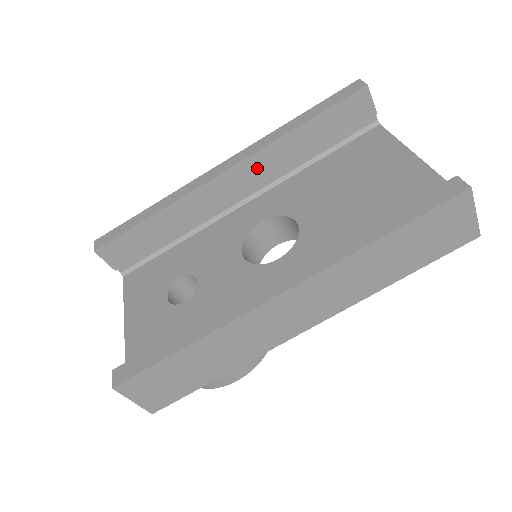
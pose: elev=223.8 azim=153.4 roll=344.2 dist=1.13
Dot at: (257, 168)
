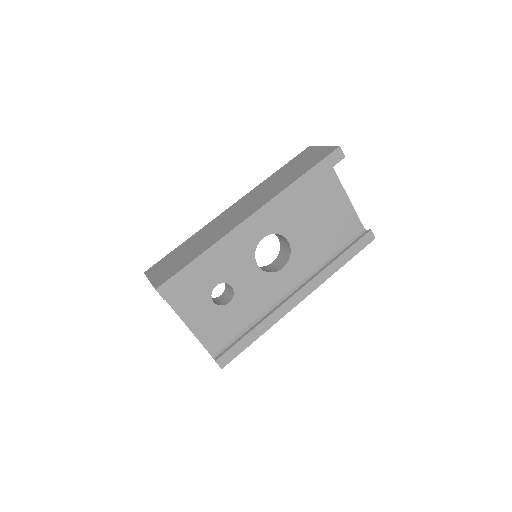
Dot at: occluded
